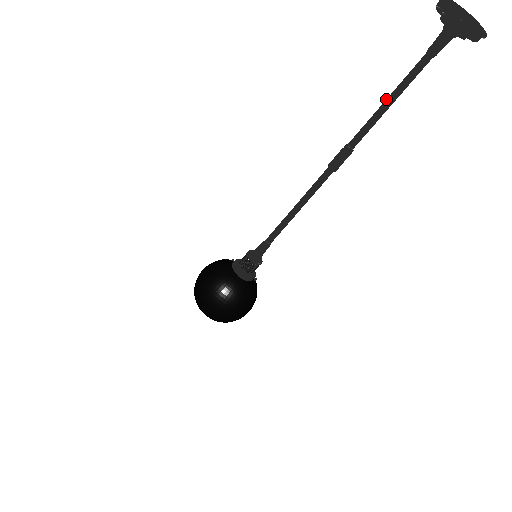
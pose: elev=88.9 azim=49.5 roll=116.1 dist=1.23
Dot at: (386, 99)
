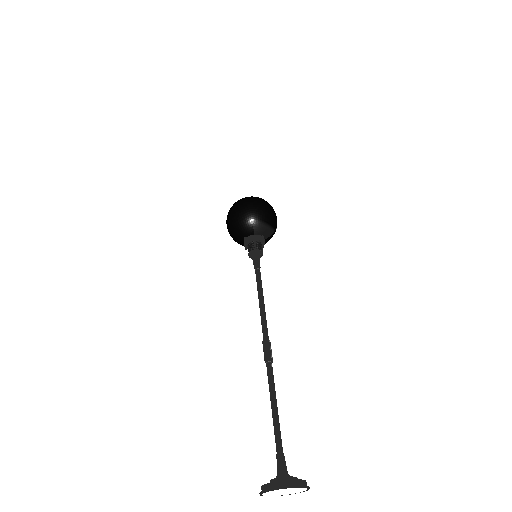
Dot at: (271, 407)
